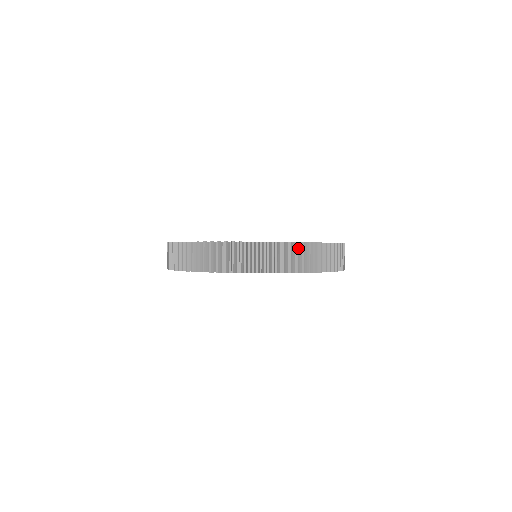
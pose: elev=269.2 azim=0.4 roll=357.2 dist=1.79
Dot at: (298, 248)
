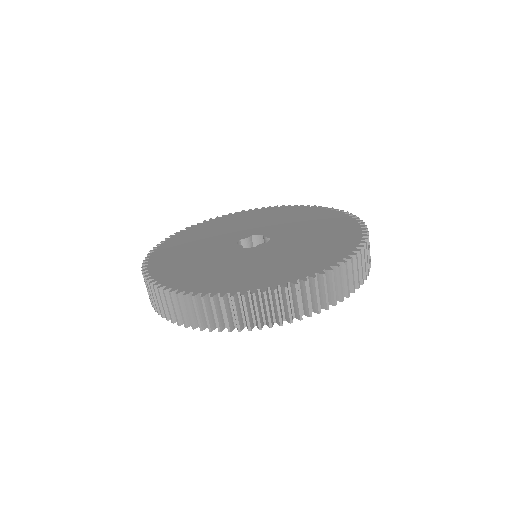
Dot at: occluded
